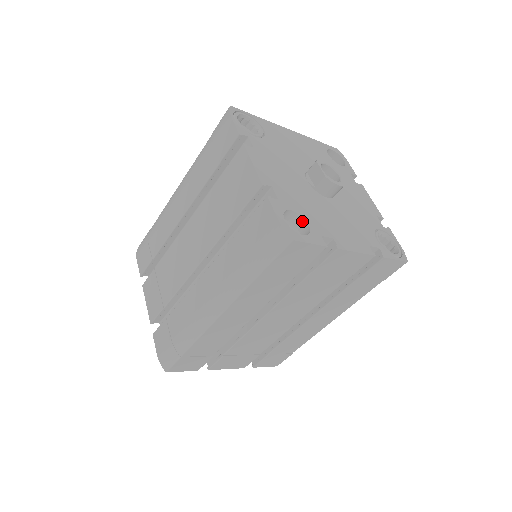
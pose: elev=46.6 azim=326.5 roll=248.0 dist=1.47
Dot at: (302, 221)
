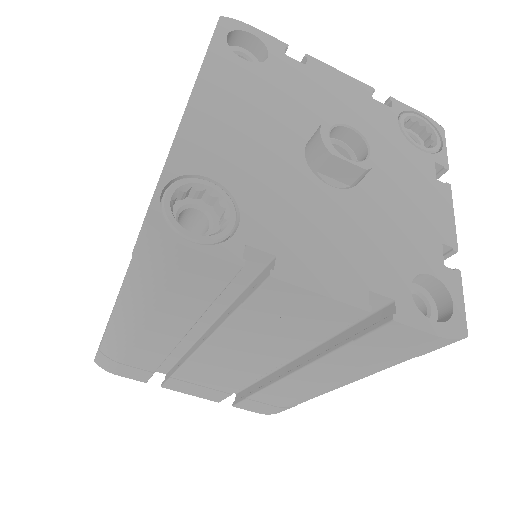
Dot at: (417, 276)
